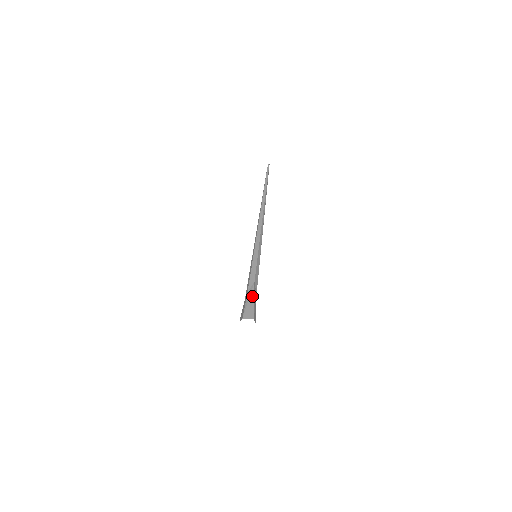
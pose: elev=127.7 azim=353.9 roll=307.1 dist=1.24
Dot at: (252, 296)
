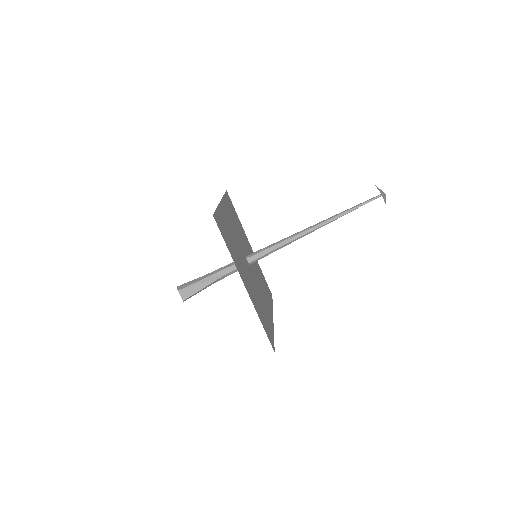
Dot at: (207, 284)
